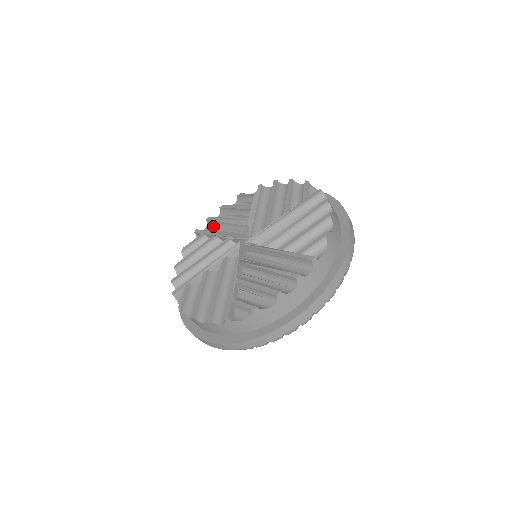
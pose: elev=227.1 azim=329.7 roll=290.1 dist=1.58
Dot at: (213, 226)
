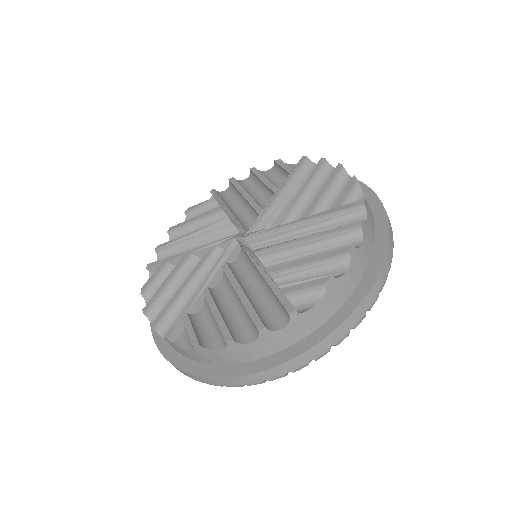
Dot at: (169, 253)
